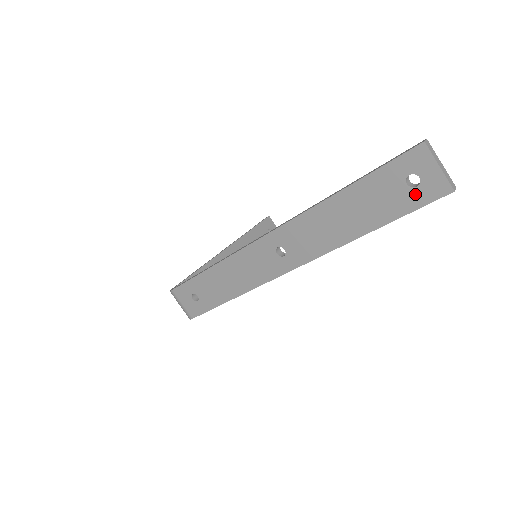
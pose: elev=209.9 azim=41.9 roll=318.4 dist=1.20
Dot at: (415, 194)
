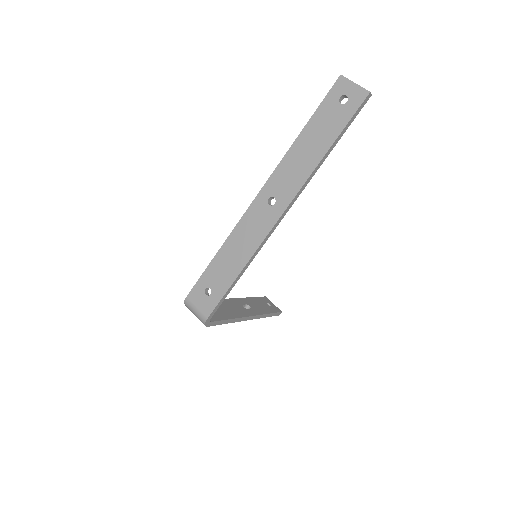
Dot at: (348, 107)
